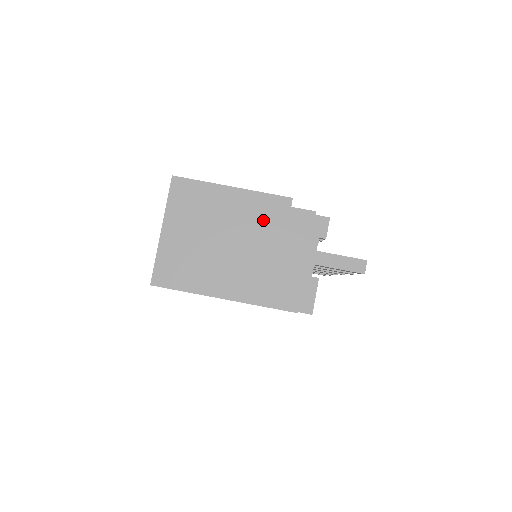
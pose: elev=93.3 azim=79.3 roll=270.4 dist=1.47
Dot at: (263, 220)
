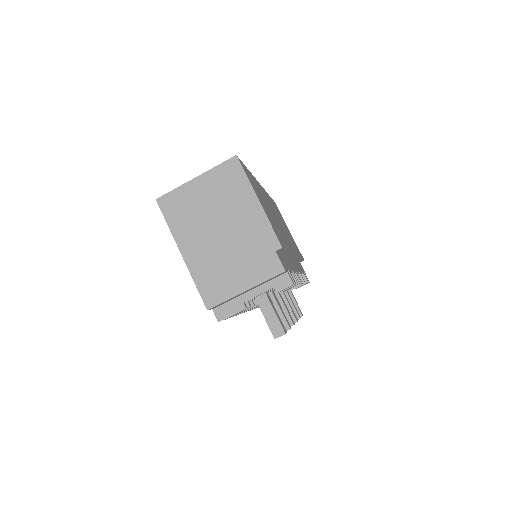
Dot at: (252, 239)
